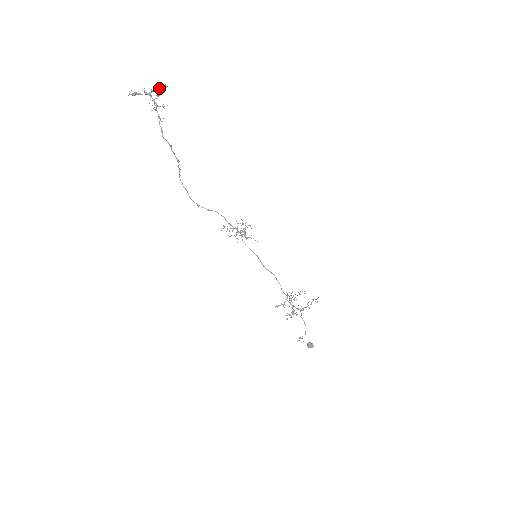
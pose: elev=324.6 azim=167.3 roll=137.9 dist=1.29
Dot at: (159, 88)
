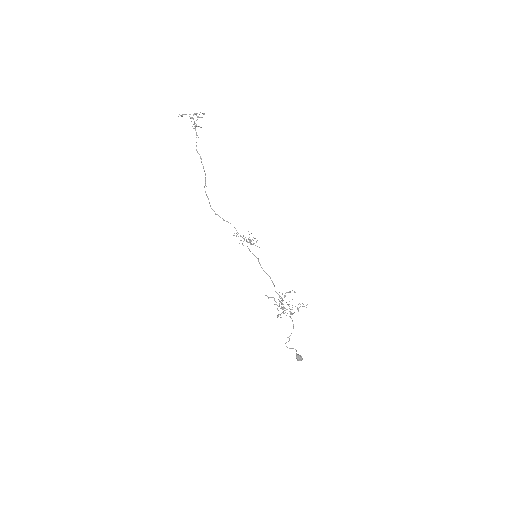
Dot at: occluded
